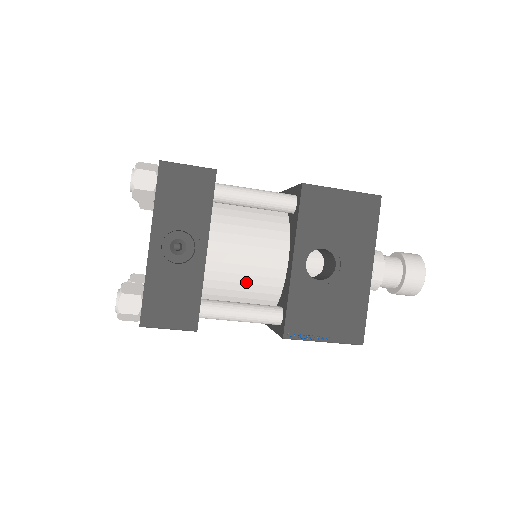
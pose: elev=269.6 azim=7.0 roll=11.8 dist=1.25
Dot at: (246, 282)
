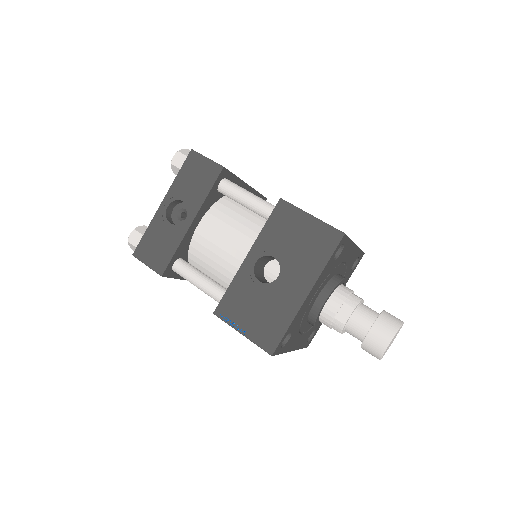
Dot at: (217, 261)
